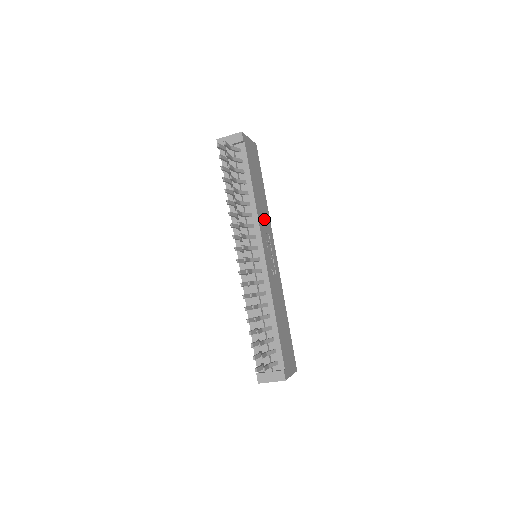
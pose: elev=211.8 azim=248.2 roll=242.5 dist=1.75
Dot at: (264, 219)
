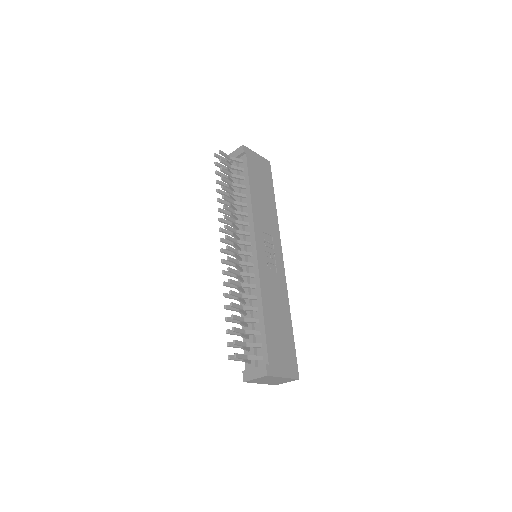
Dot at: (266, 221)
